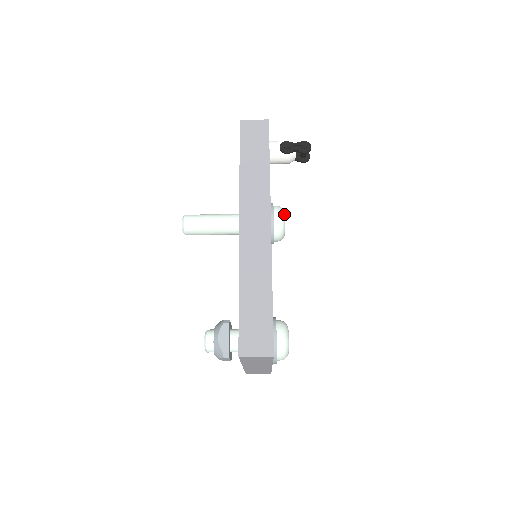
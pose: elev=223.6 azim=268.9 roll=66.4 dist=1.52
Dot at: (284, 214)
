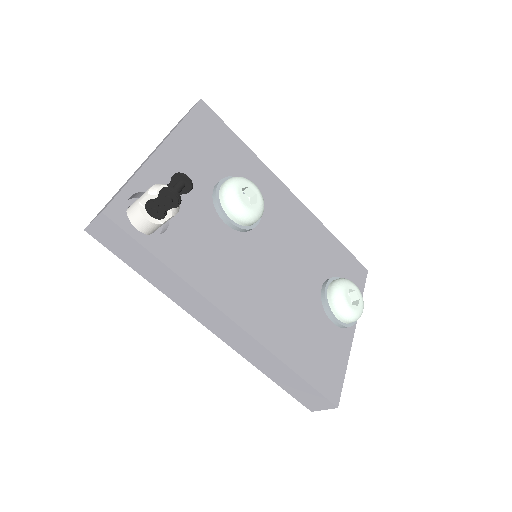
Dot at: (238, 202)
